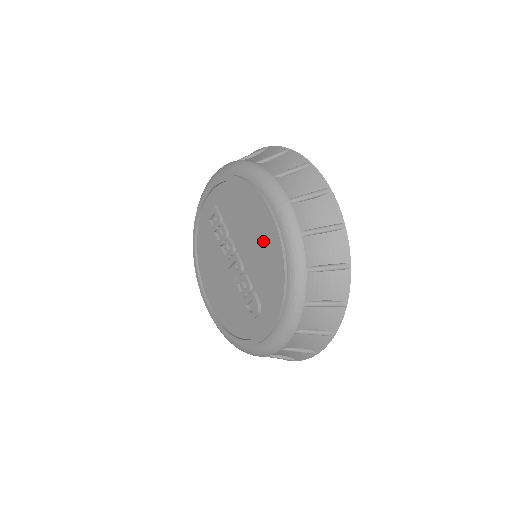
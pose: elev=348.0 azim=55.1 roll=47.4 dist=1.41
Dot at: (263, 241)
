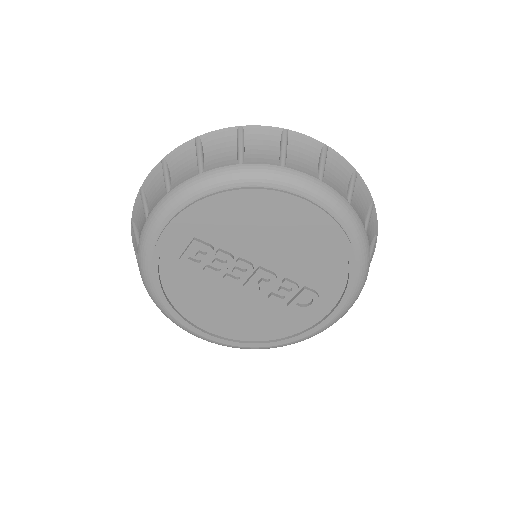
Dot at: (303, 236)
